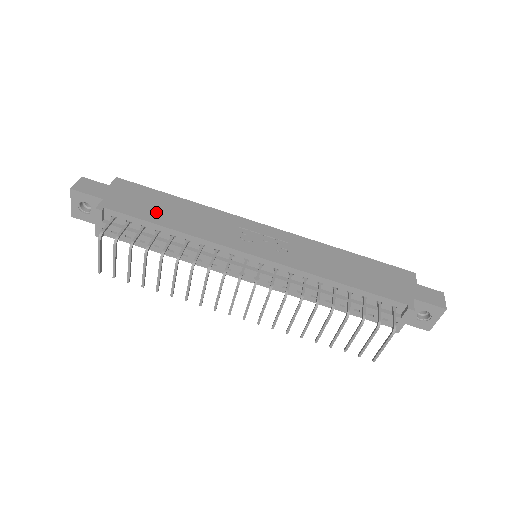
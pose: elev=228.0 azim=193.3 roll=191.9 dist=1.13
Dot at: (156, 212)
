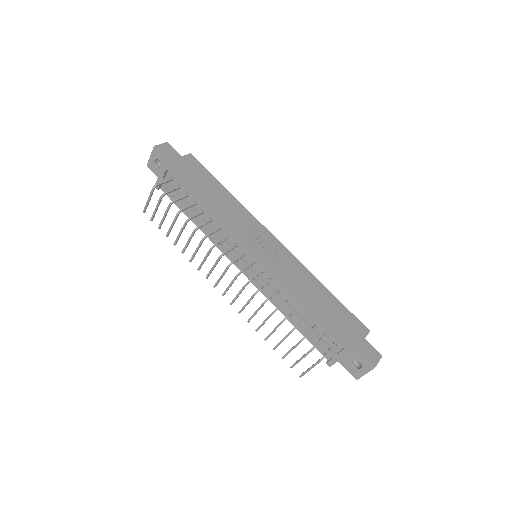
Dot at: (202, 190)
